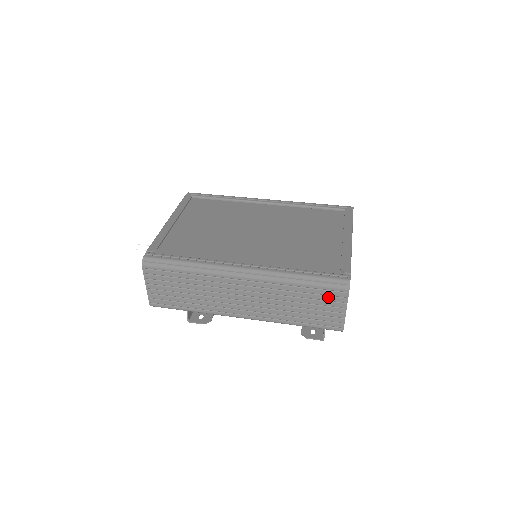
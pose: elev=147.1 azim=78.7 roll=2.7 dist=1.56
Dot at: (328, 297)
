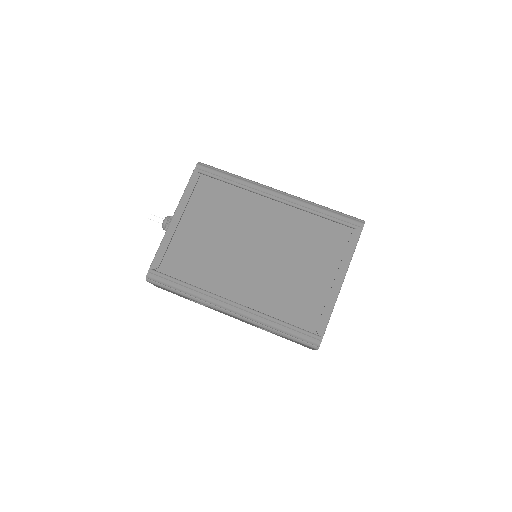
Dot at: occluded
